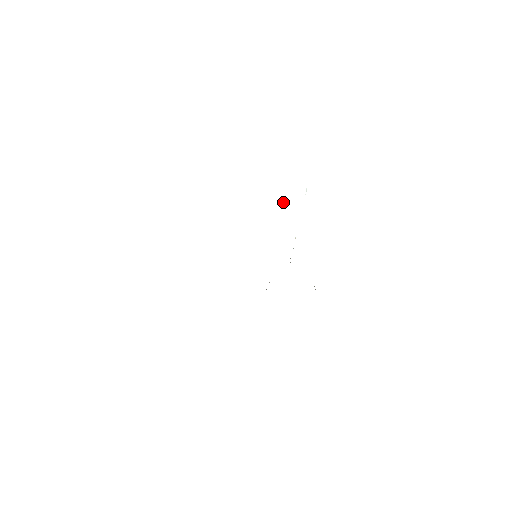
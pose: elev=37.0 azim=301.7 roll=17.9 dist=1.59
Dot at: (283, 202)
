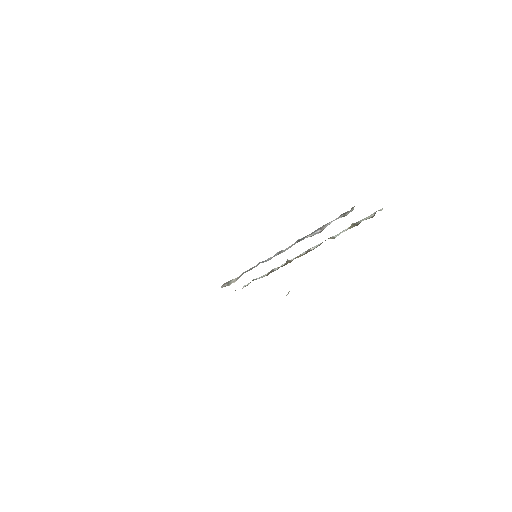
Dot at: (321, 228)
